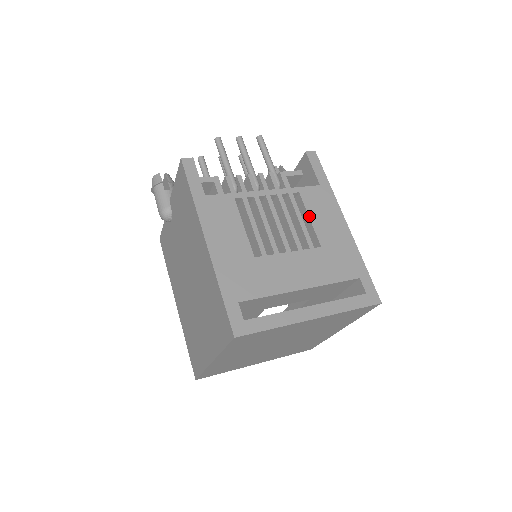
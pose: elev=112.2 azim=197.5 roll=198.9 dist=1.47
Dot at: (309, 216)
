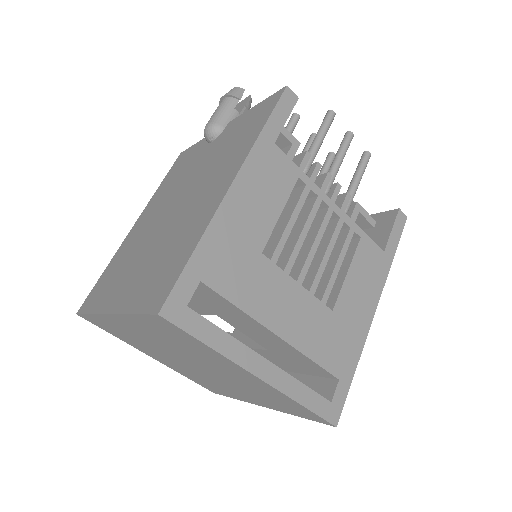
Dot at: (349, 269)
